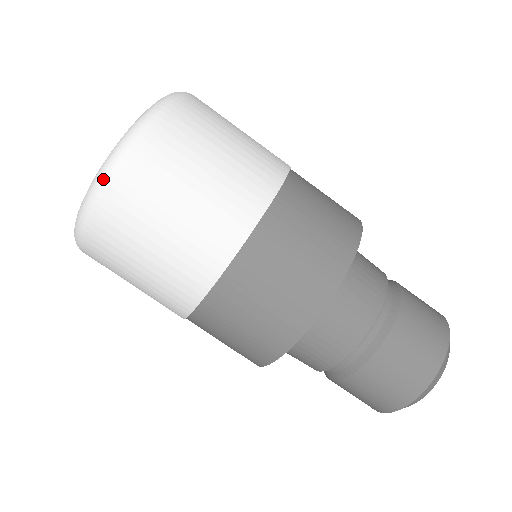
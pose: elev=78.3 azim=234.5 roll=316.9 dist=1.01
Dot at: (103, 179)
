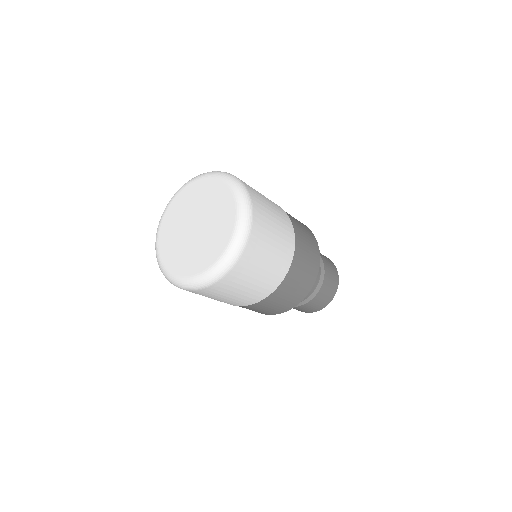
Dot at: (163, 274)
